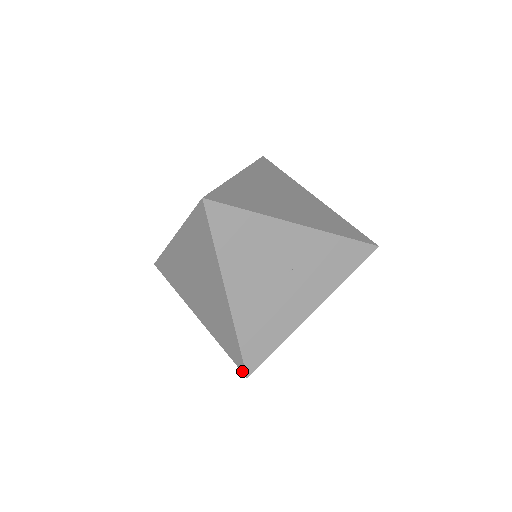
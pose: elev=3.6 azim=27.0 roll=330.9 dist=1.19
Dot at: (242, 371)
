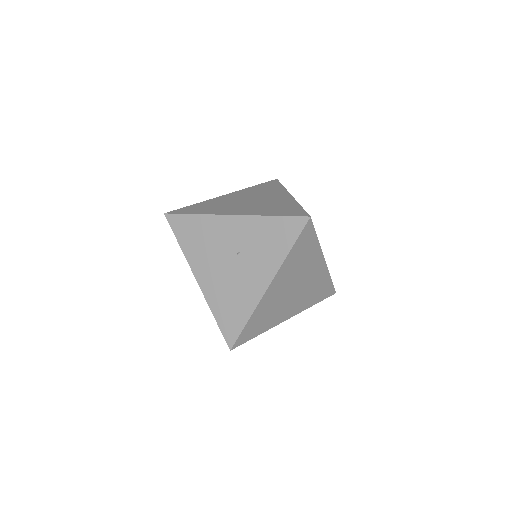
Dot at: (229, 345)
